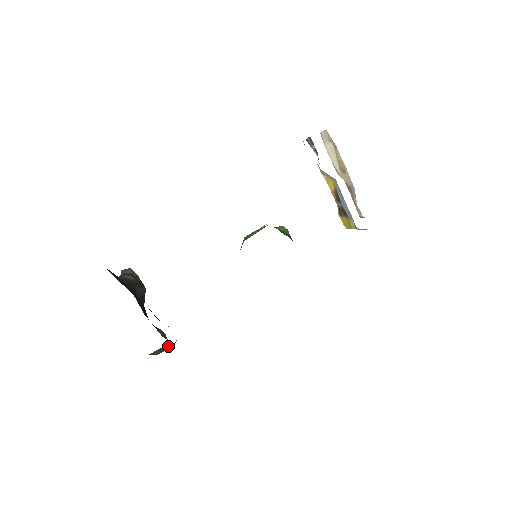
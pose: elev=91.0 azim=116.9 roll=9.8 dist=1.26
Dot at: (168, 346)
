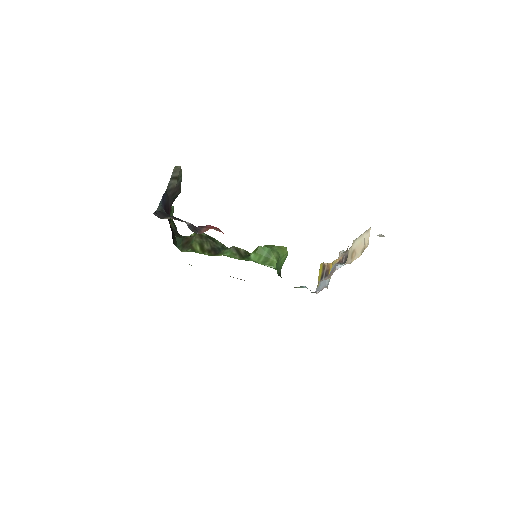
Dot at: occluded
